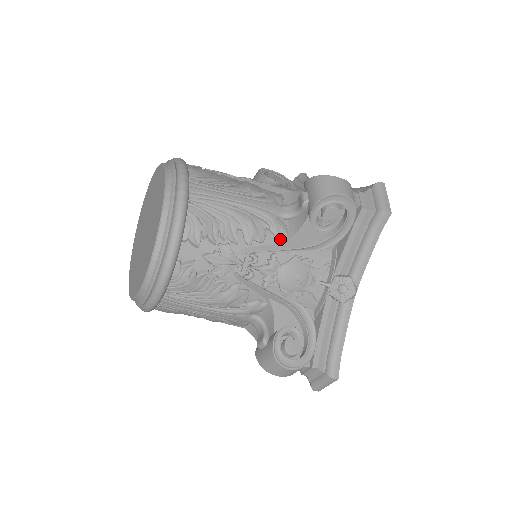
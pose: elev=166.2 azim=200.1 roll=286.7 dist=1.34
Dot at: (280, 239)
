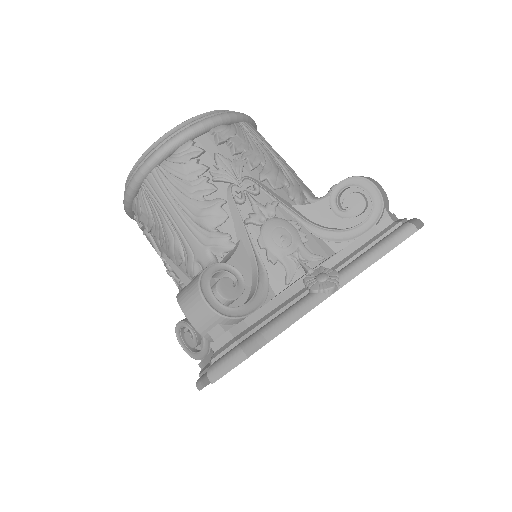
Dot at: (291, 202)
